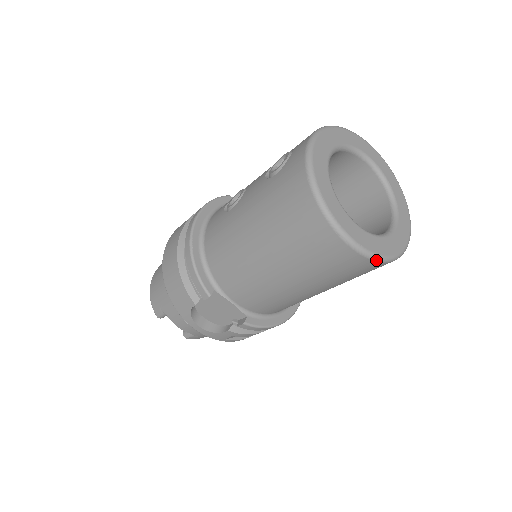
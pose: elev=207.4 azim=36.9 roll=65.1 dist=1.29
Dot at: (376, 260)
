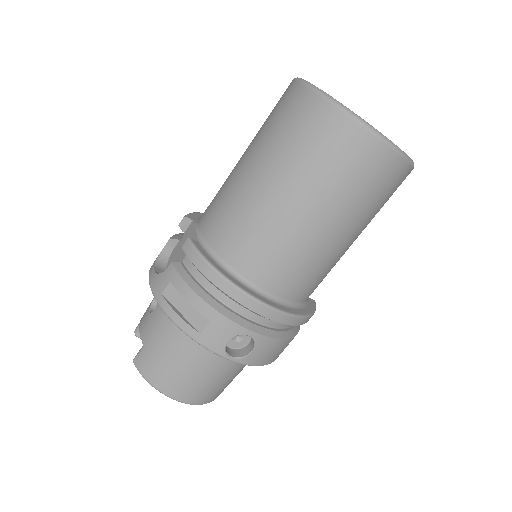
Dot at: (320, 94)
